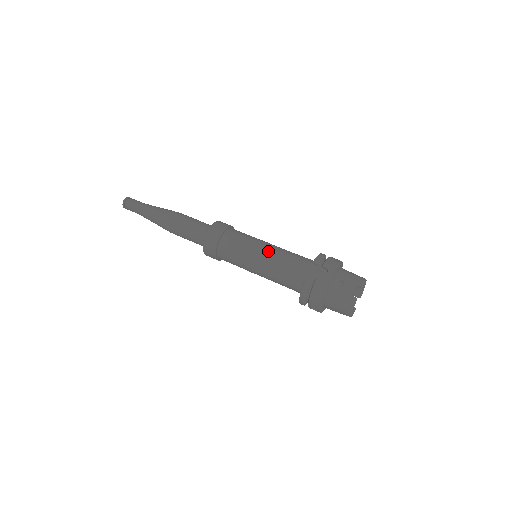
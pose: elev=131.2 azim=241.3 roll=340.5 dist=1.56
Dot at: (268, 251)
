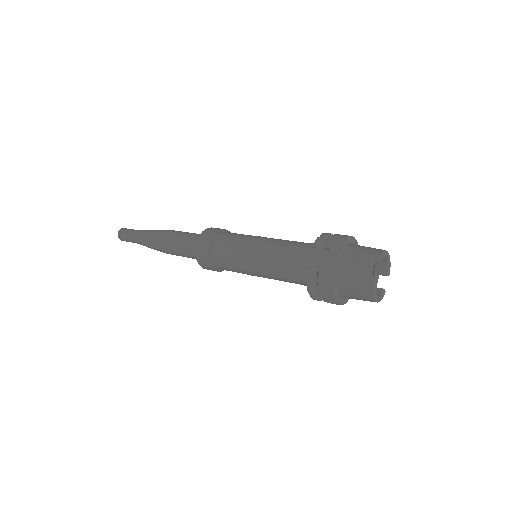
Dot at: (263, 247)
